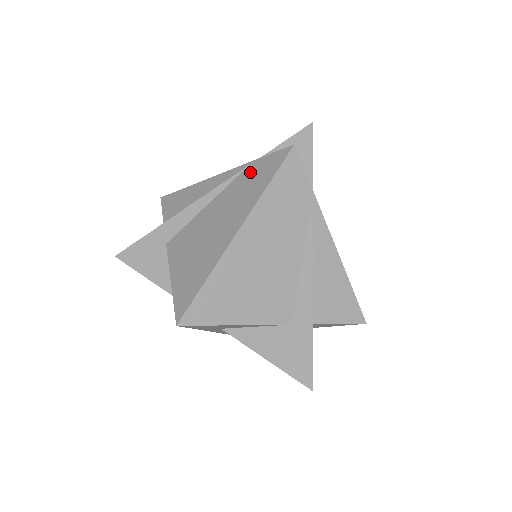
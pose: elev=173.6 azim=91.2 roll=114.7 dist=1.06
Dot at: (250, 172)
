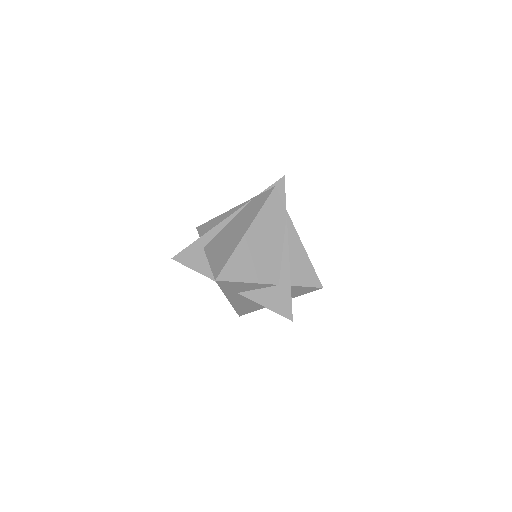
Dot at: (252, 203)
